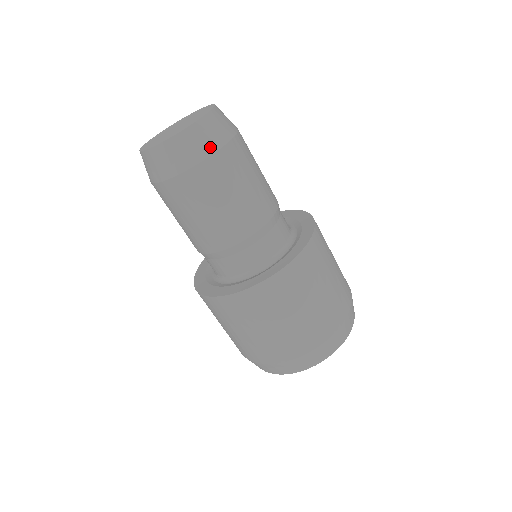
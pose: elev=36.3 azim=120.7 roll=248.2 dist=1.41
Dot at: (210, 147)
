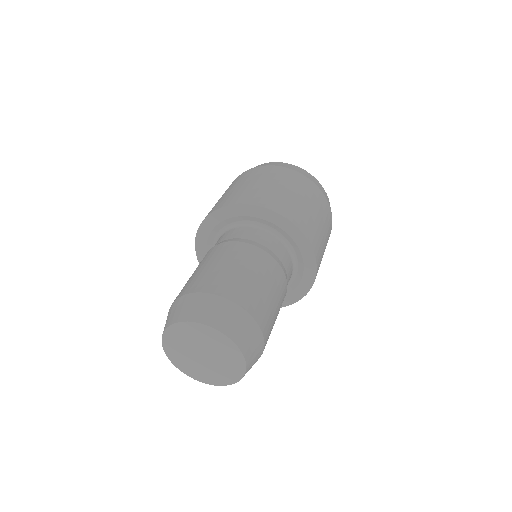
Dot at: occluded
